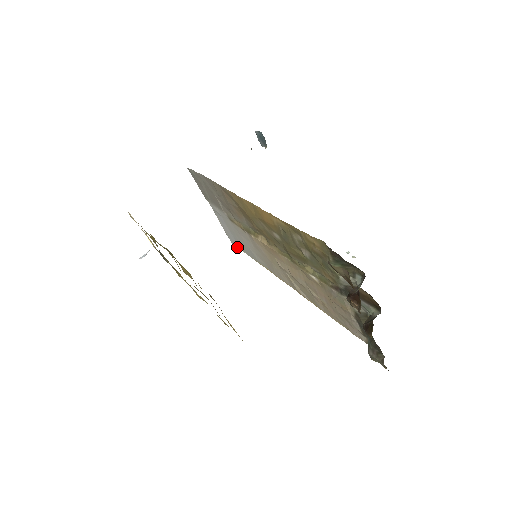
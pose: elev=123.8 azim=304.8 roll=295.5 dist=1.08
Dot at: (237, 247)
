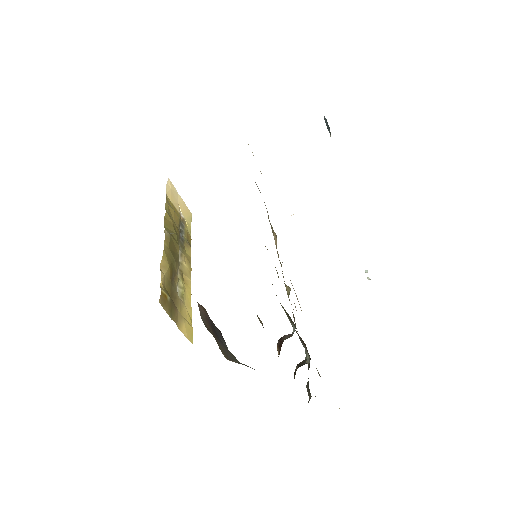
Dot at: occluded
